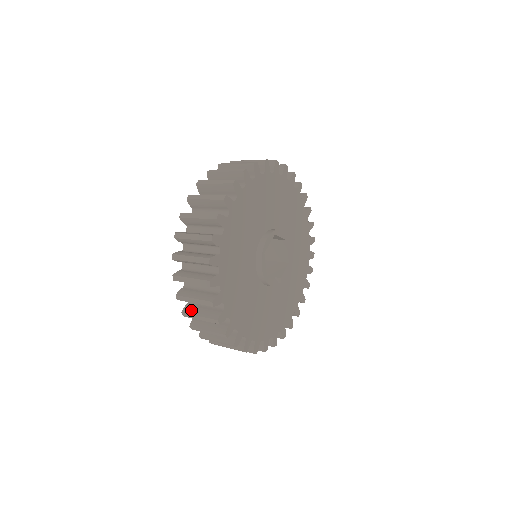
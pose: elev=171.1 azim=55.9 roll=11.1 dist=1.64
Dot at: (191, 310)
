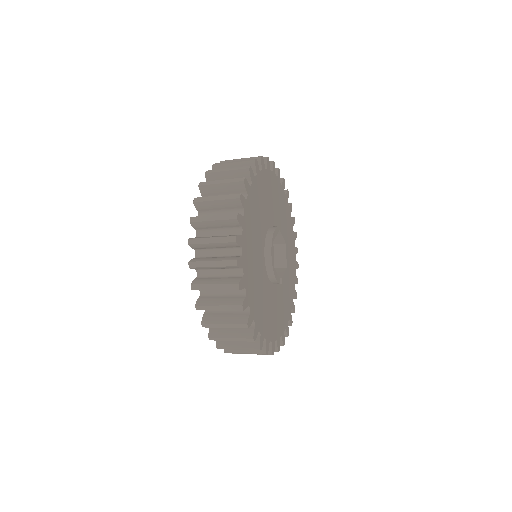
Dot at: (203, 281)
